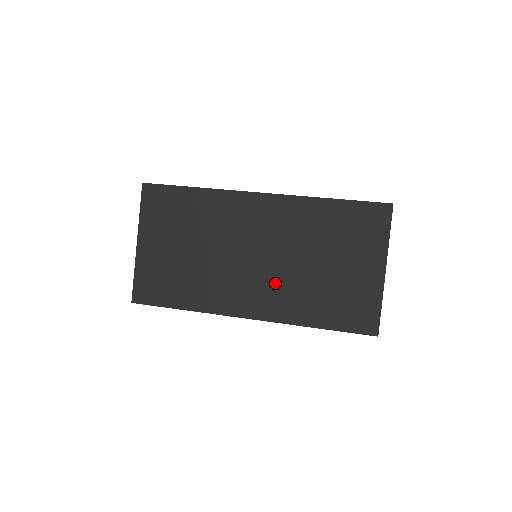
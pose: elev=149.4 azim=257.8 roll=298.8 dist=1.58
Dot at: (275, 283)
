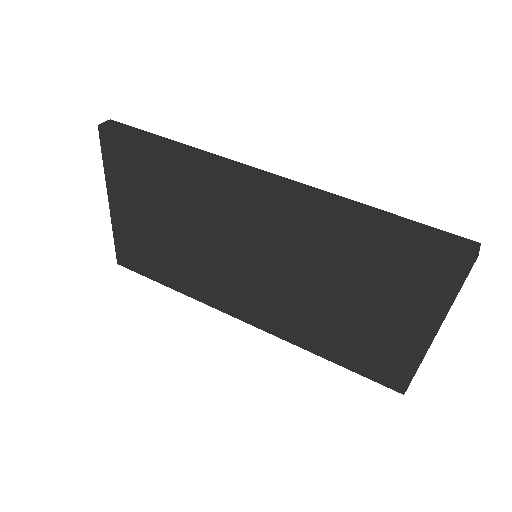
Dot at: (277, 298)
